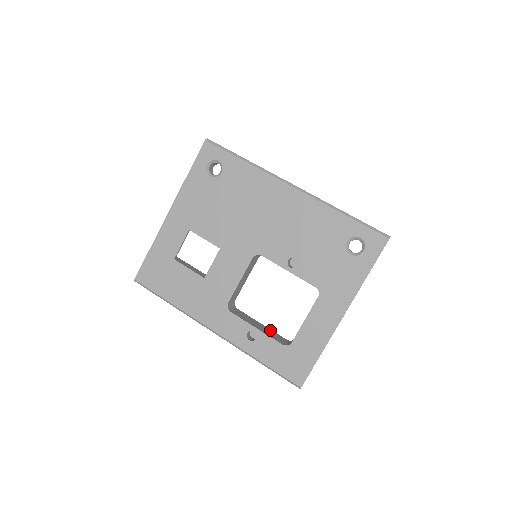
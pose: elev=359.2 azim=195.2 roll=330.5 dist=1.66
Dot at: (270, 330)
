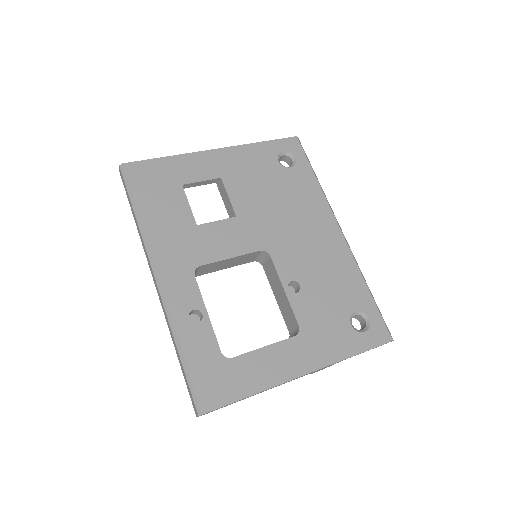
Dot at: occluded
